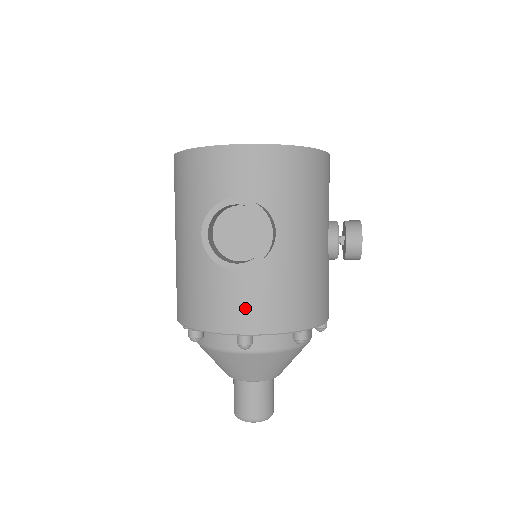
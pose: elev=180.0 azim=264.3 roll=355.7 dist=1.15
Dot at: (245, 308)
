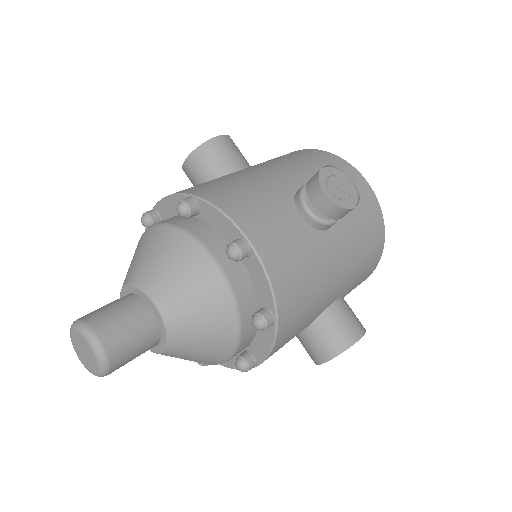
Dot at: occluded
